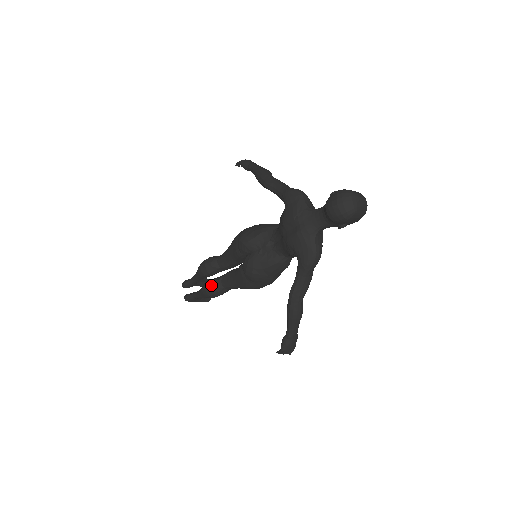
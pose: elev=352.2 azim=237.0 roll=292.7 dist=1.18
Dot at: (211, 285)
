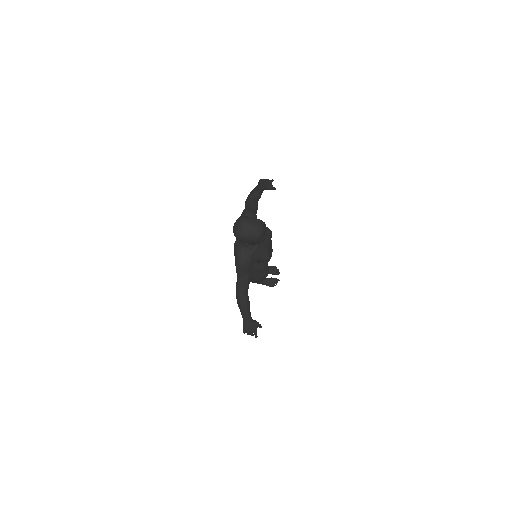
Dot at: occluded
